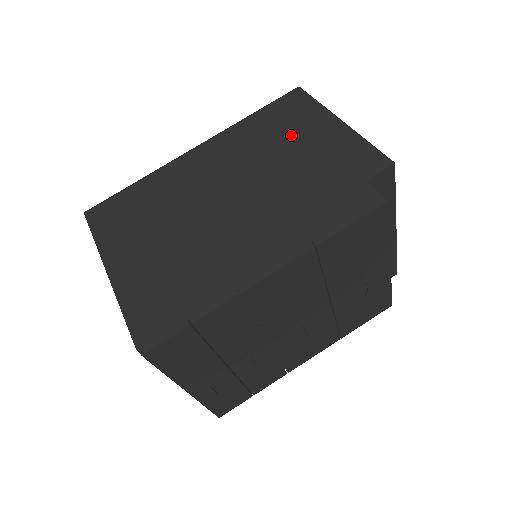
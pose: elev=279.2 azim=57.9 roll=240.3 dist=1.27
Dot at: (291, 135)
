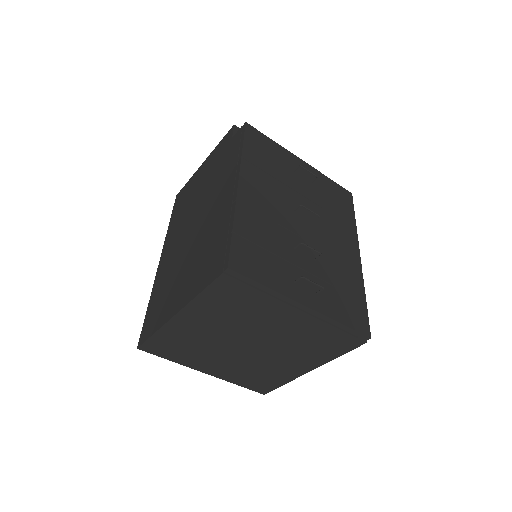
Dot at: (191, 192)
